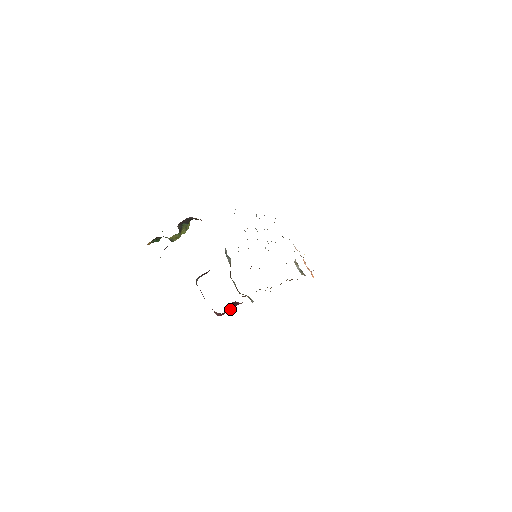
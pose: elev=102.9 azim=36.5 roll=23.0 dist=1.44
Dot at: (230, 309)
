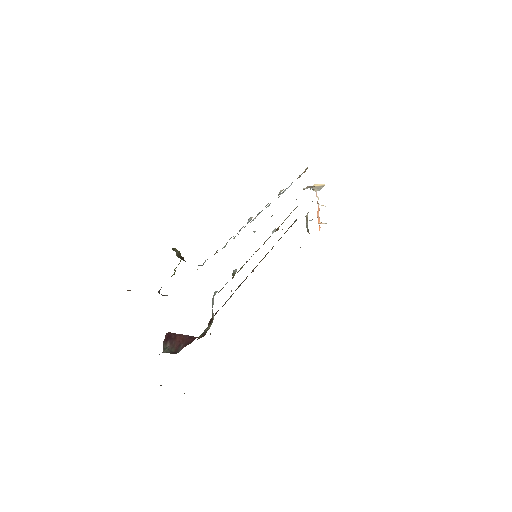
Dot at: occluded
